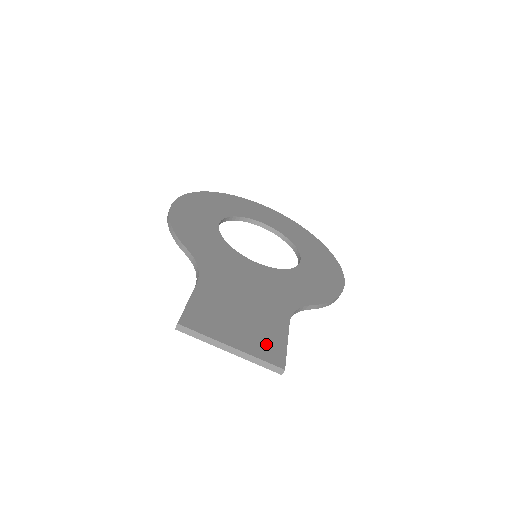
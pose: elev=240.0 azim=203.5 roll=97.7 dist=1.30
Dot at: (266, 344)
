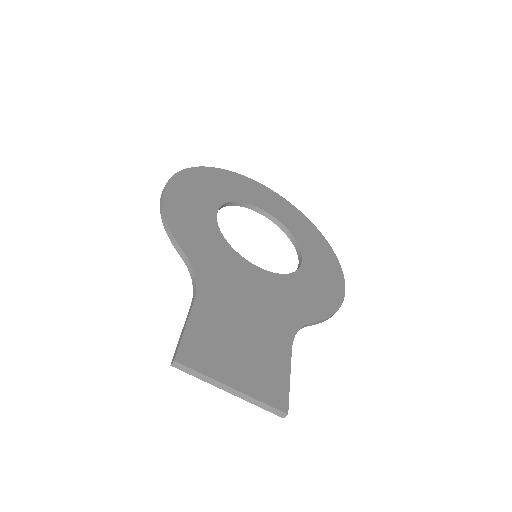
Dot at: (268, 381)
